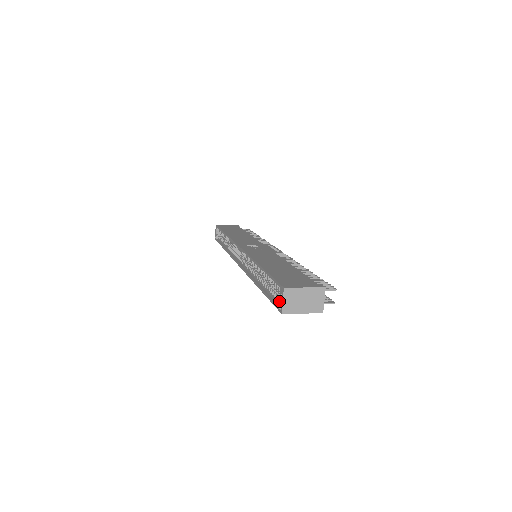
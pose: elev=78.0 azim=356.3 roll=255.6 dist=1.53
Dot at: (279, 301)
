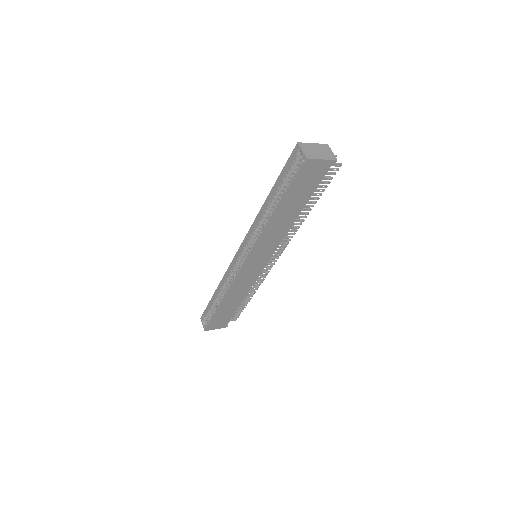
Dot at: (299, 170)
